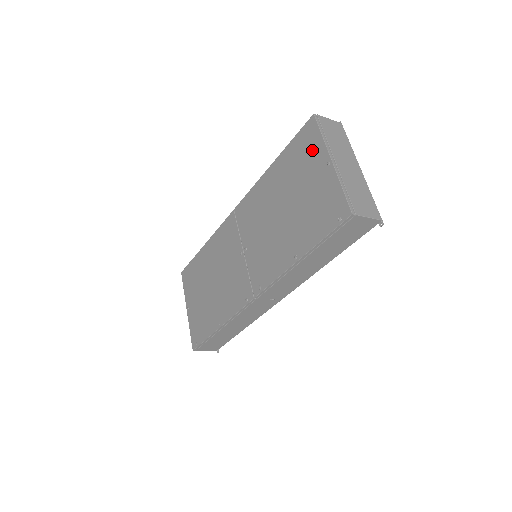
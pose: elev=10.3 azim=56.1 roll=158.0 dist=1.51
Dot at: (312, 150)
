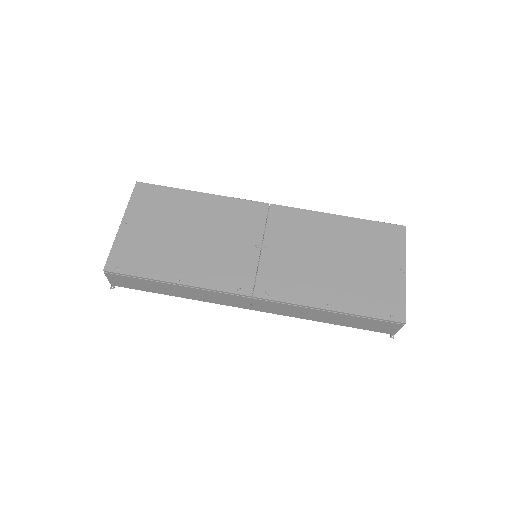
Dot at: (392, 248)
